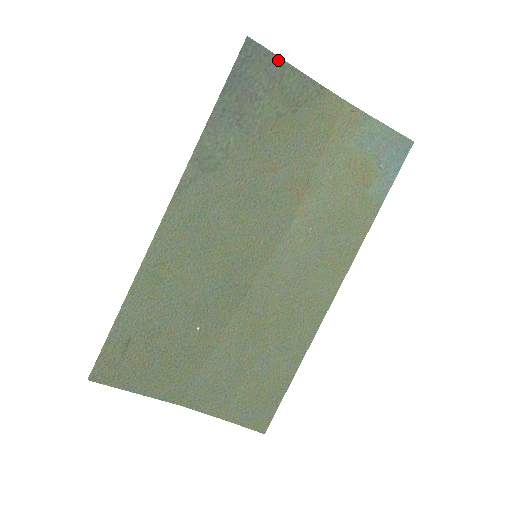
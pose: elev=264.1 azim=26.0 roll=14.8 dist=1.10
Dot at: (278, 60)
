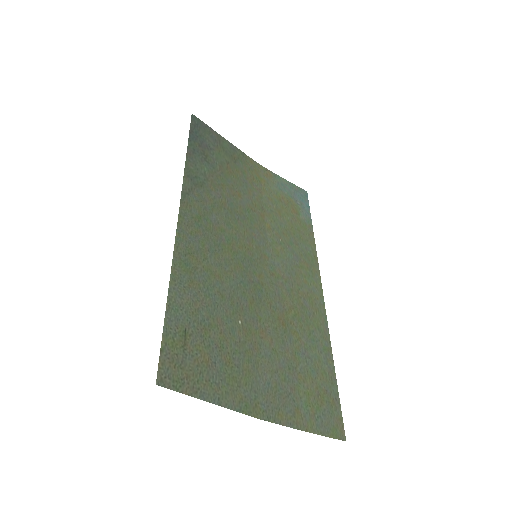
Dot at: (214, 131)
